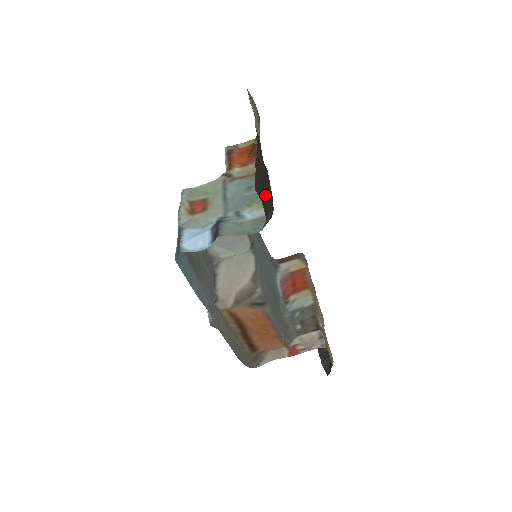
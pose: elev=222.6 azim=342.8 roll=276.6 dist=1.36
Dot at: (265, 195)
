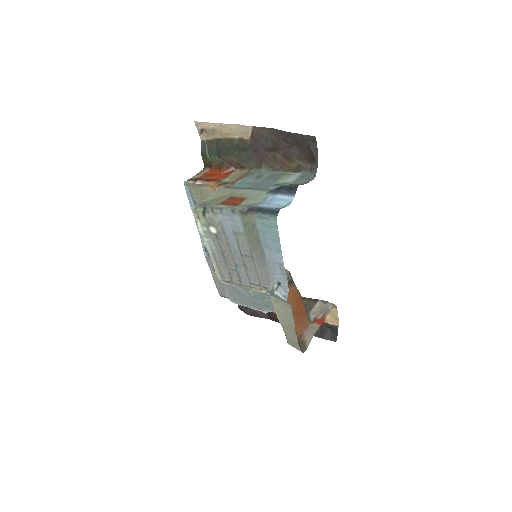
Dot at: (306, 150)
